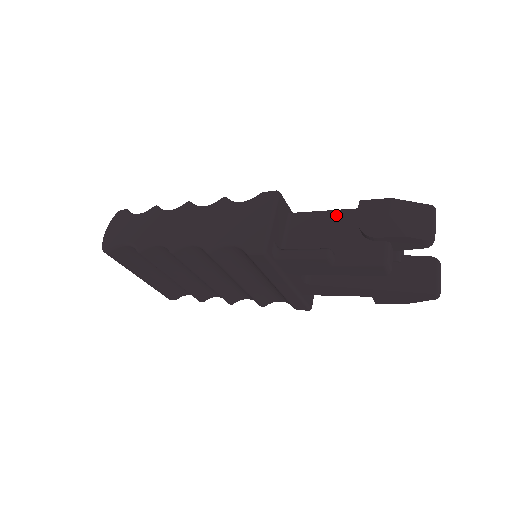
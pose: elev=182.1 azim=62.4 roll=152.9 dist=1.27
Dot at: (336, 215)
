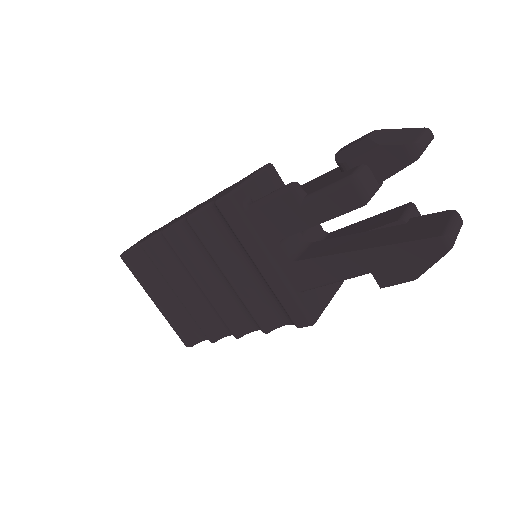
Dot at: (325, 174)
